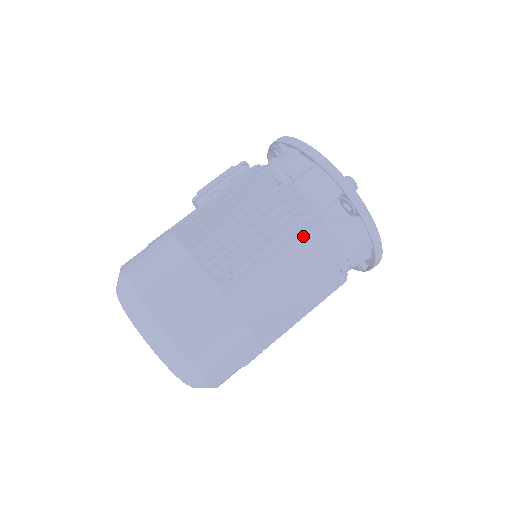
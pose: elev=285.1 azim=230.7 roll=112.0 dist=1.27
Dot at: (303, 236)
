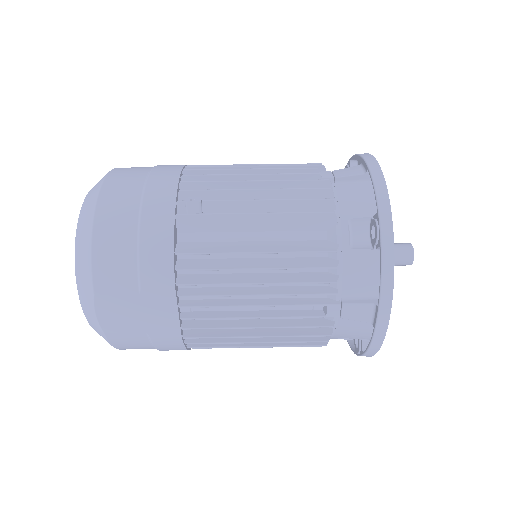
Dot at: (304, 232)
